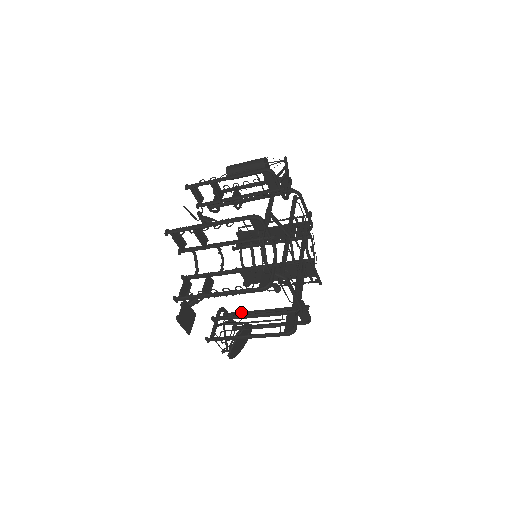
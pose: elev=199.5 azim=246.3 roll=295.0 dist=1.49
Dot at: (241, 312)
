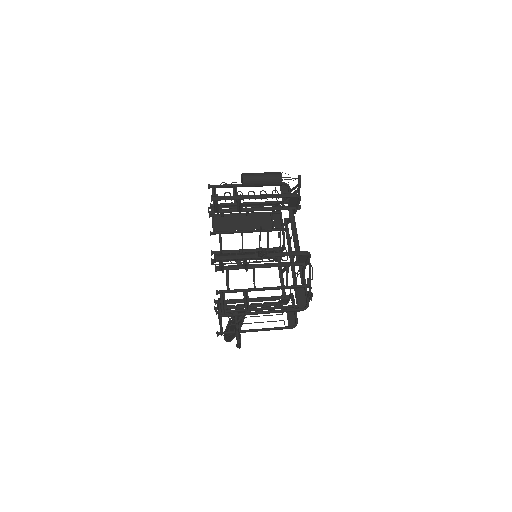
Dot at: (232, 300)
